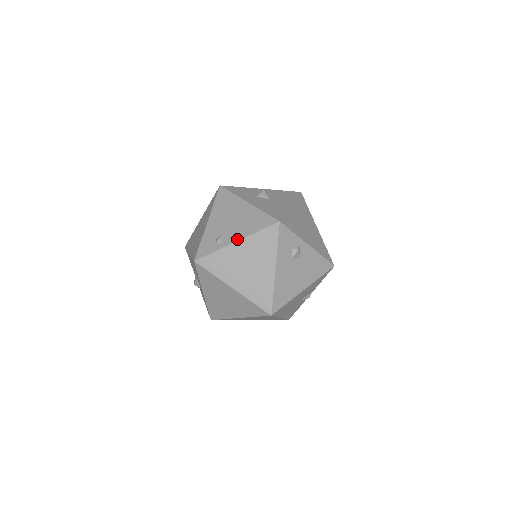
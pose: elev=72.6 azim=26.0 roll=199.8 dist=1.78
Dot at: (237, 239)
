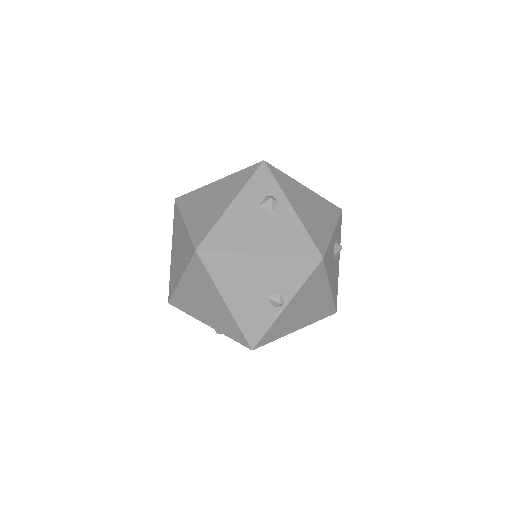
Dot at: (219, 179)
